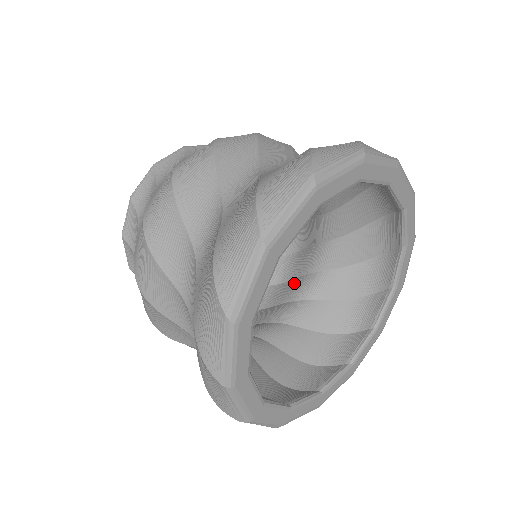
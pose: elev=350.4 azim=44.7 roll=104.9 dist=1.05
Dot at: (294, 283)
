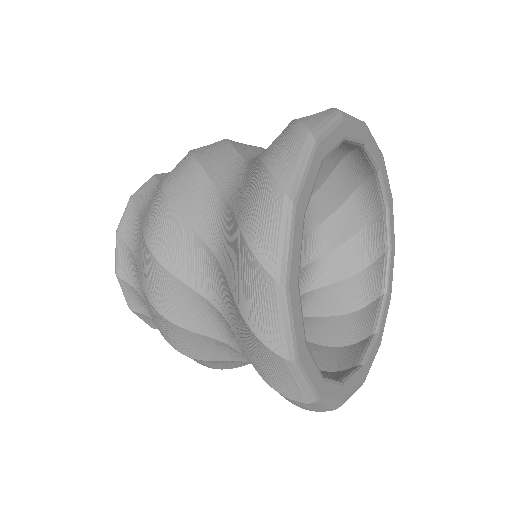
Dot at: occluded
